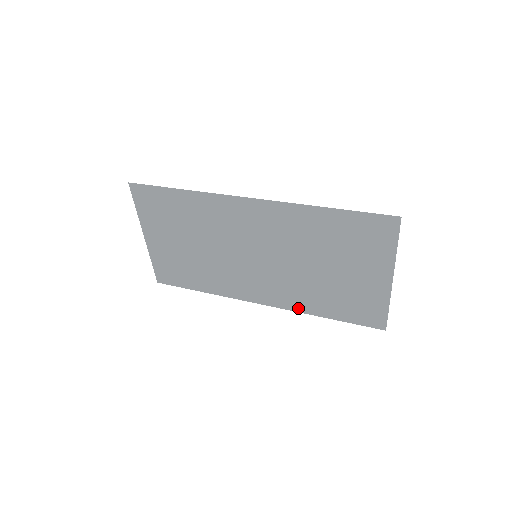
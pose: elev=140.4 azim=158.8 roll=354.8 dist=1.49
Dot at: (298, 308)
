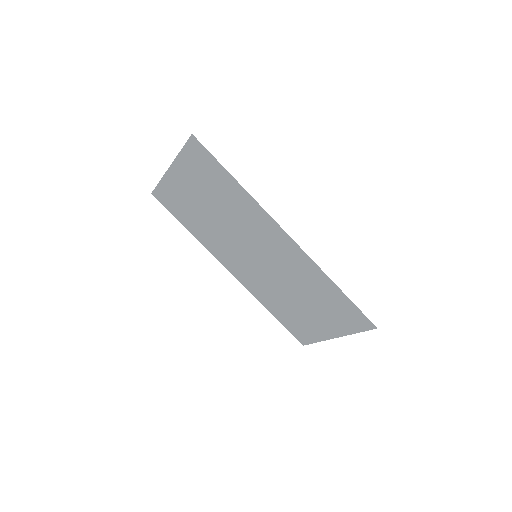
Dot at: (256, 295)
